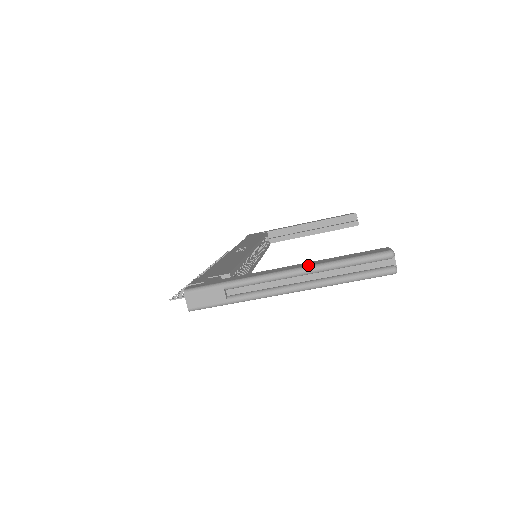
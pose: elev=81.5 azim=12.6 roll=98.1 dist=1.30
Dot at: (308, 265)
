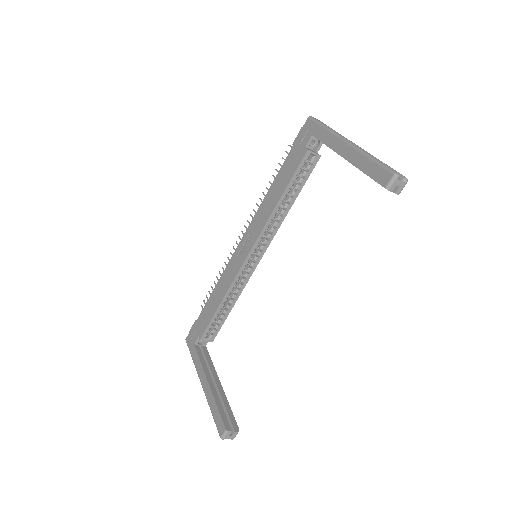
Dot at: (205, 395)
